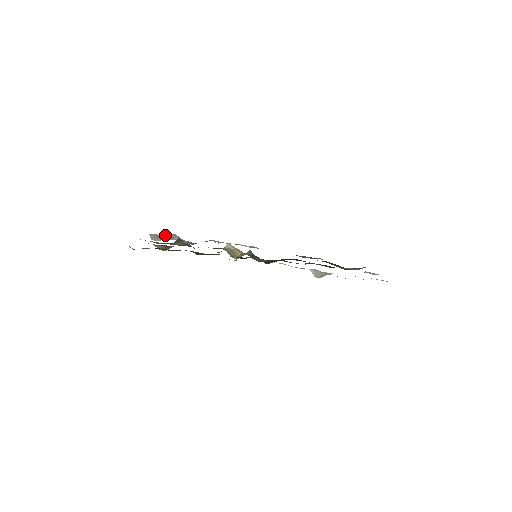
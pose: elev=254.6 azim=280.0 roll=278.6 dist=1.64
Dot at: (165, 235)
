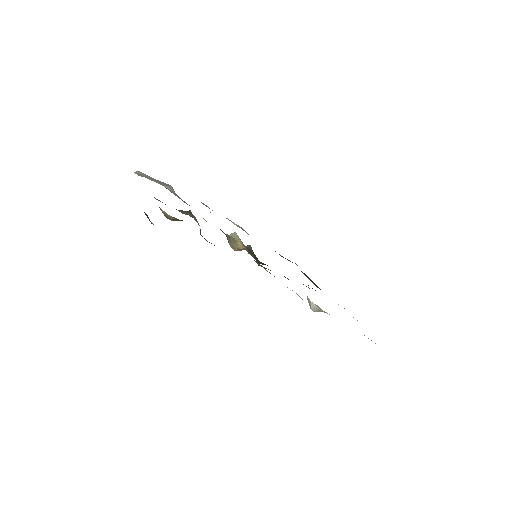
Dot at: (158, 180)
